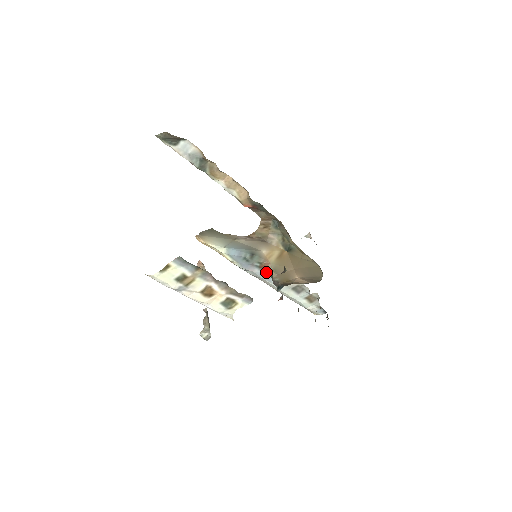
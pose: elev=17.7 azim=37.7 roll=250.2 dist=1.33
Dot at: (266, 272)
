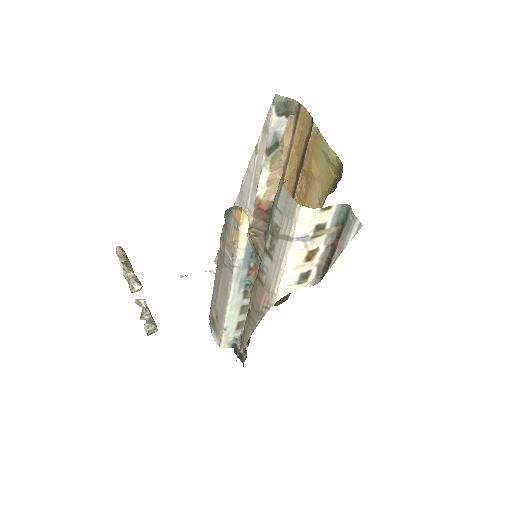
Dot at: (248, 277)
